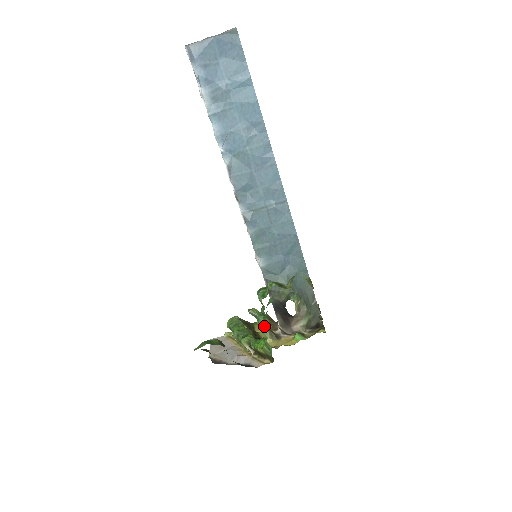
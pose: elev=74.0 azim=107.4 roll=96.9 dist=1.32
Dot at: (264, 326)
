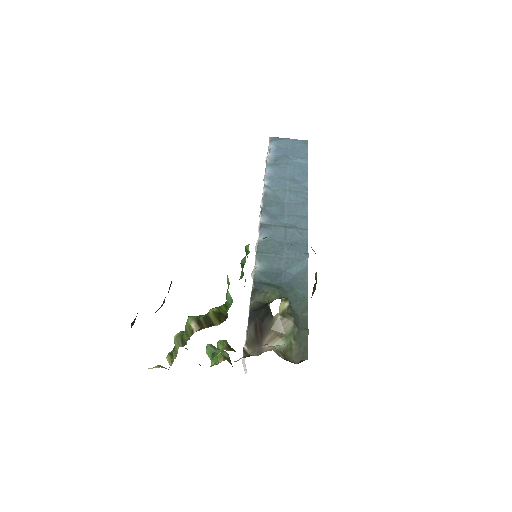
Dot at: occluded
